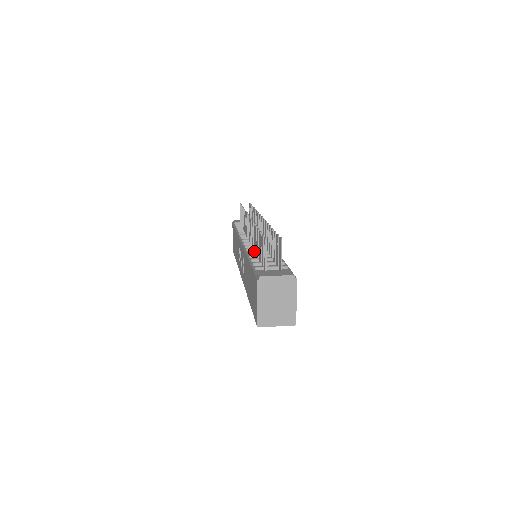
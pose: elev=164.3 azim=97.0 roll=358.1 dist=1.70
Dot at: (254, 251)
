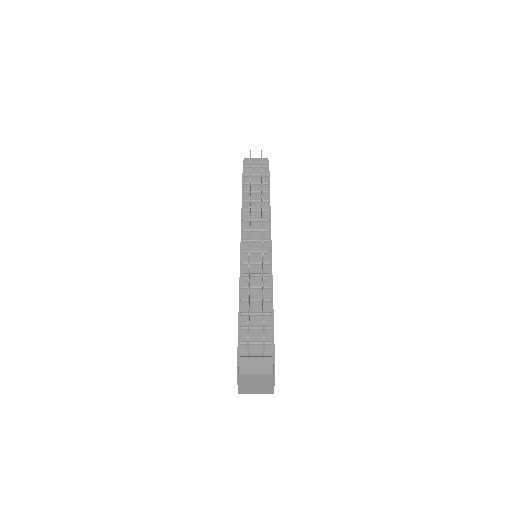
Dot at: (247, 287)
